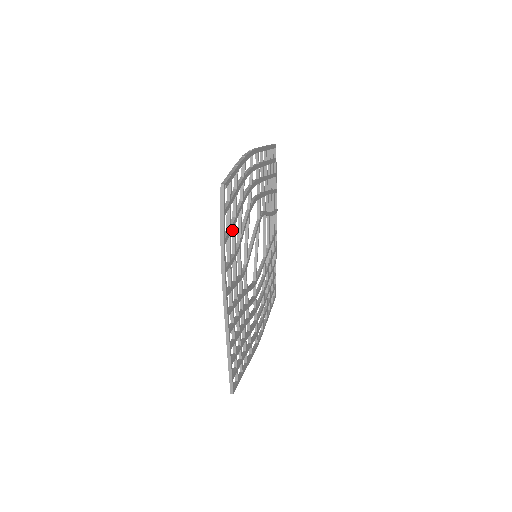
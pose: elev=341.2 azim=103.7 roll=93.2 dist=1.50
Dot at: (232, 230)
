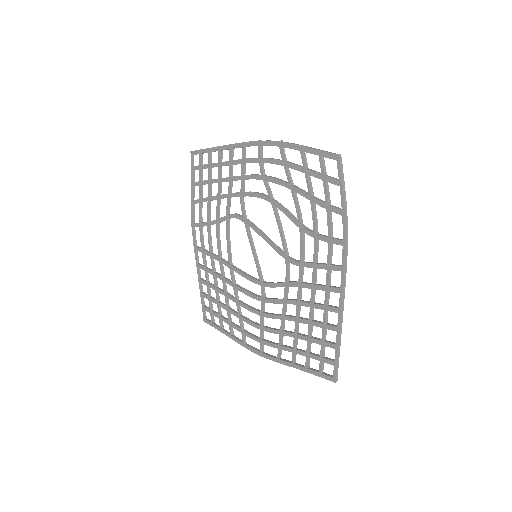
Dot at: (314, 210)
